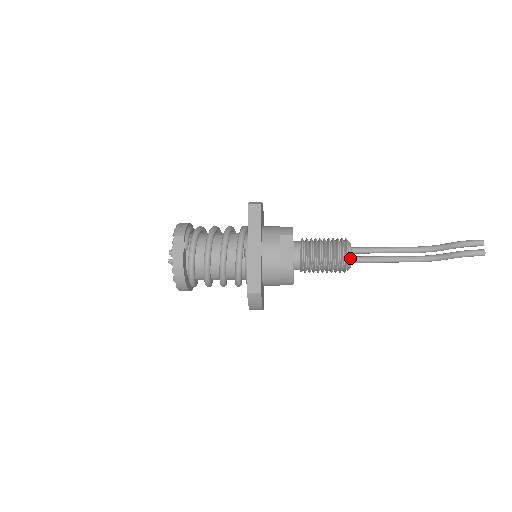
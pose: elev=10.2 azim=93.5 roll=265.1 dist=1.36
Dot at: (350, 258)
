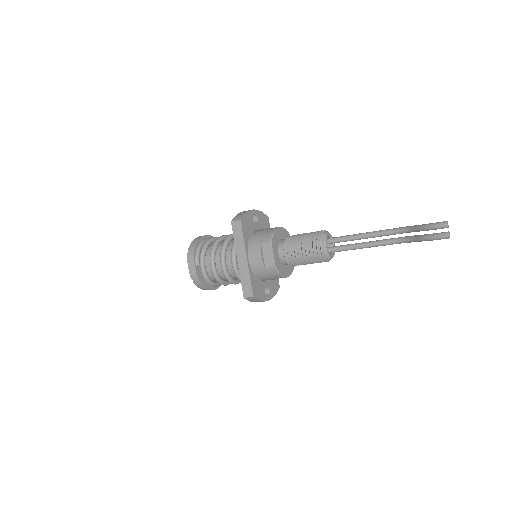
Dot at: (325, 253)
